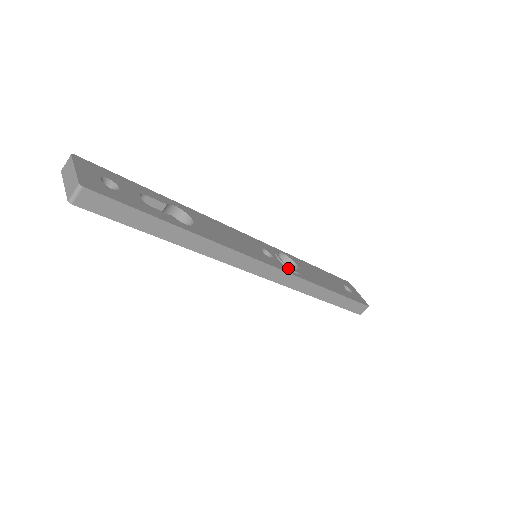
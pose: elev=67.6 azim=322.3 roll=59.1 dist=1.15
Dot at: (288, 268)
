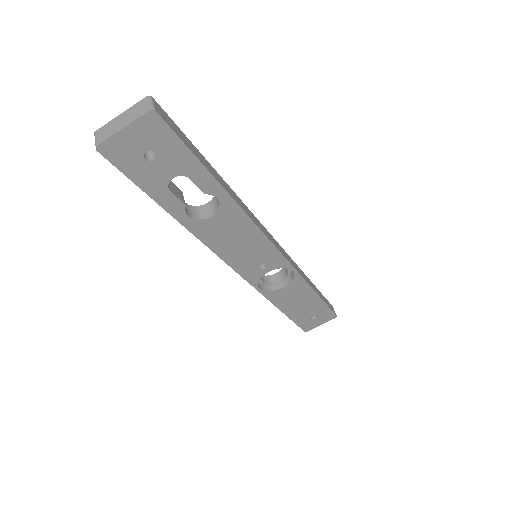
Dot at: occluded
